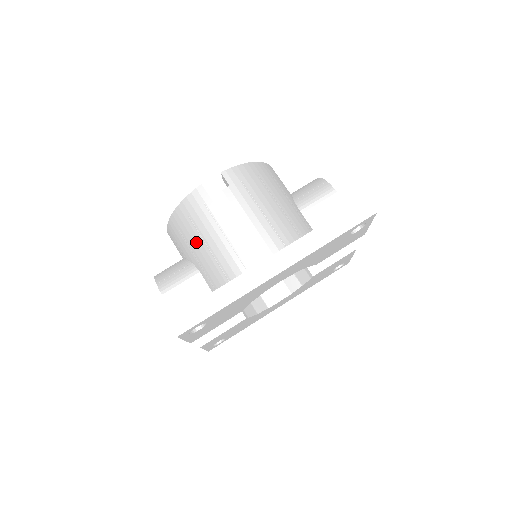
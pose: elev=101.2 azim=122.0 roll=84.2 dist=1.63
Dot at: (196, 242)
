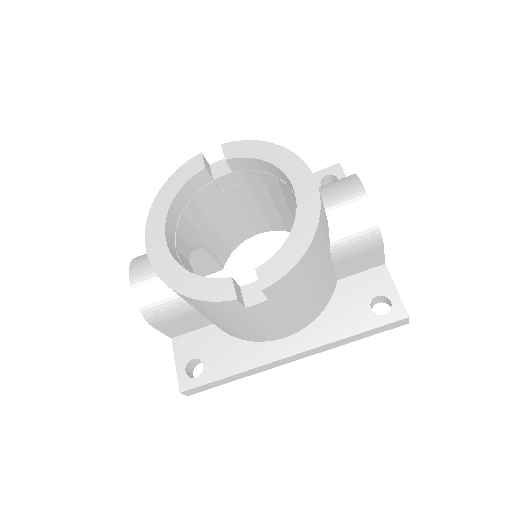
Dot at: (204, 314)
